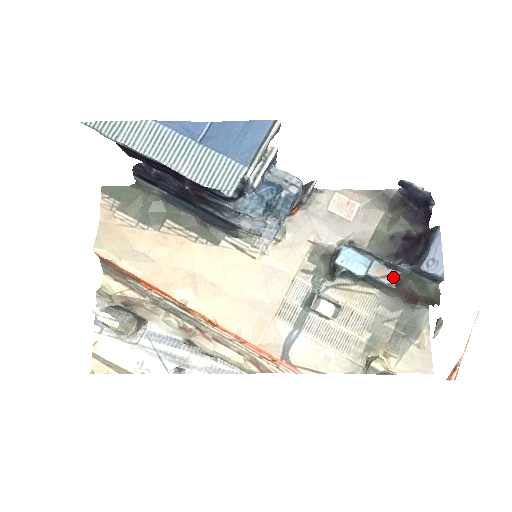
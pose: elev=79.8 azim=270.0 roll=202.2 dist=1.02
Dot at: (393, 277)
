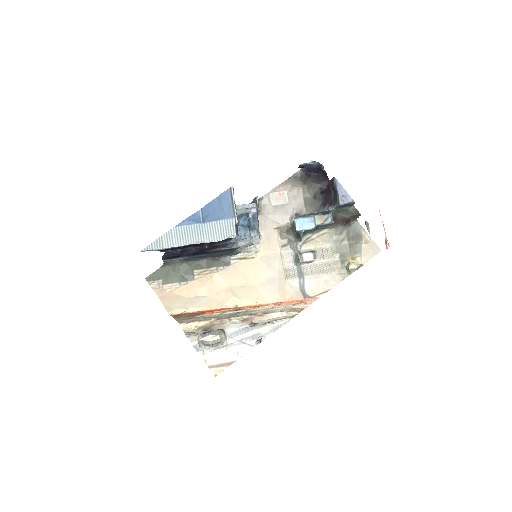
Dot at: (330, 218)
